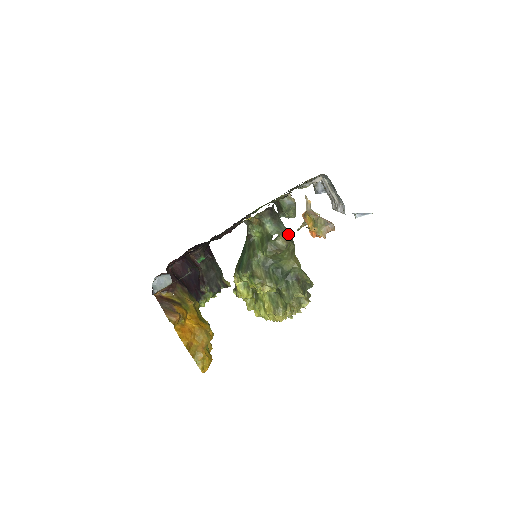
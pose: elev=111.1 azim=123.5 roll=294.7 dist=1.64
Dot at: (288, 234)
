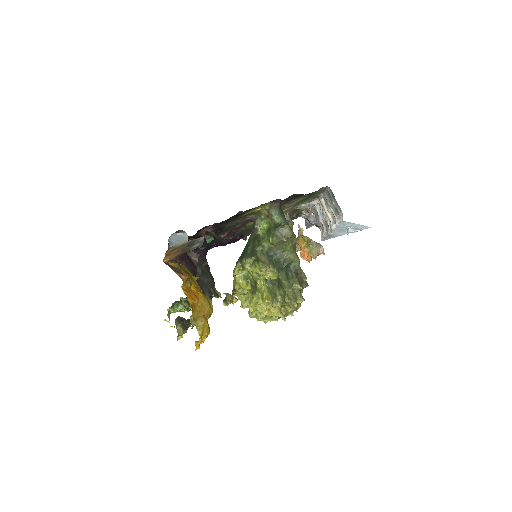
Dot at: occluded
